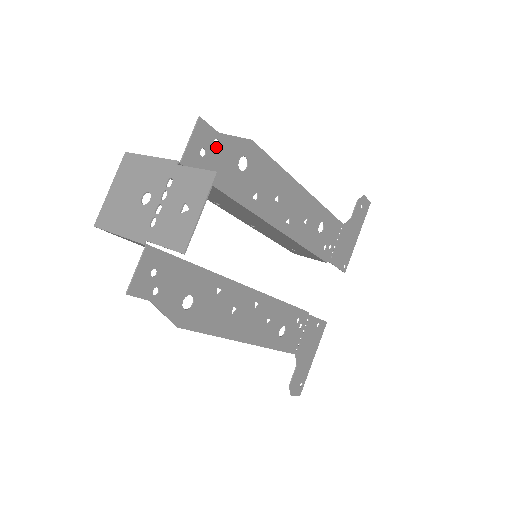
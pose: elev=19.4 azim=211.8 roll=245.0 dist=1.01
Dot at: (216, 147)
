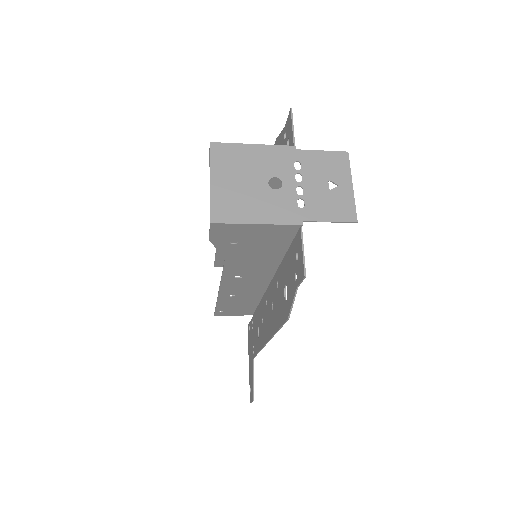
Dot at: (286, 140)
